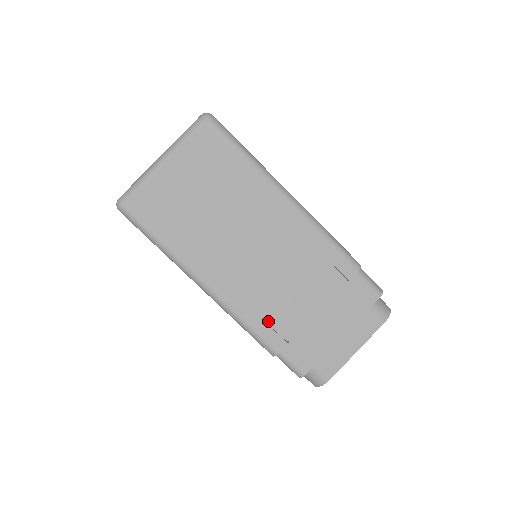
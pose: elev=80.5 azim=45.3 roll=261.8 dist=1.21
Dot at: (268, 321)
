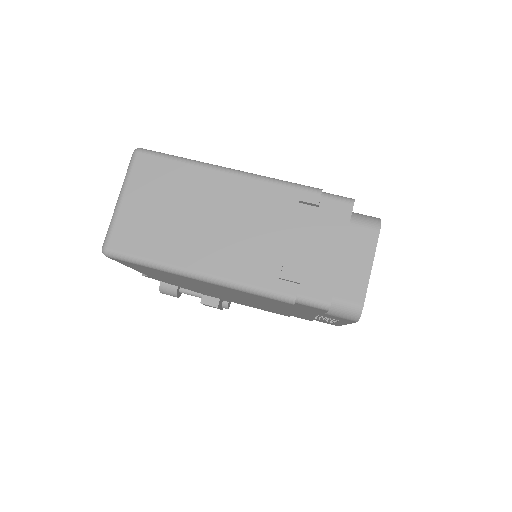
Dot at: (271, 275)
